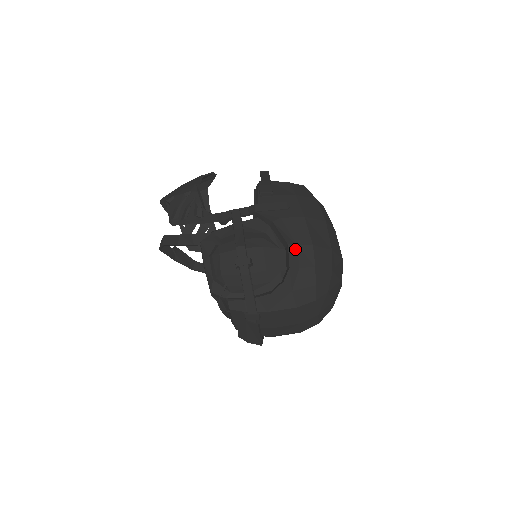
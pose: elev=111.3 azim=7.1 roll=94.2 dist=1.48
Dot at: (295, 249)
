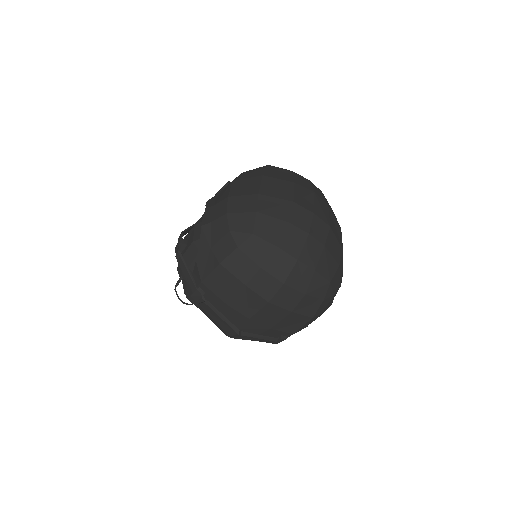
Dot at: (212, 209)
